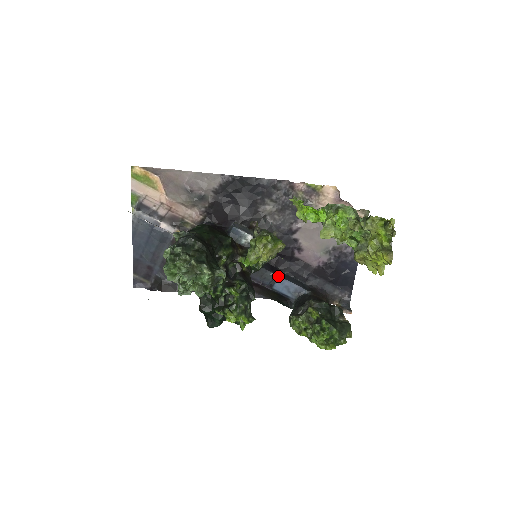
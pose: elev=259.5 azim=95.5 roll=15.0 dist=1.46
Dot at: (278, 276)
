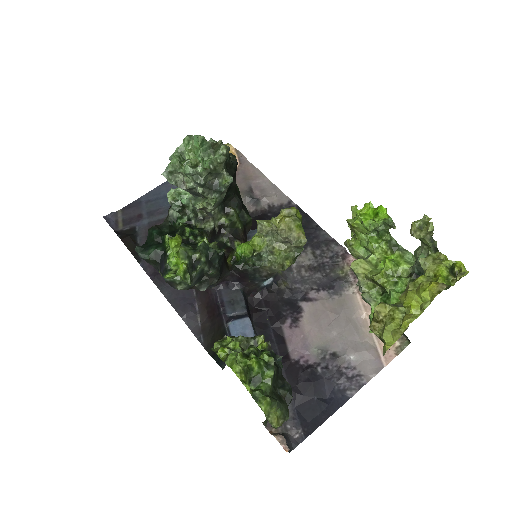
Dot at: (248, 315)
